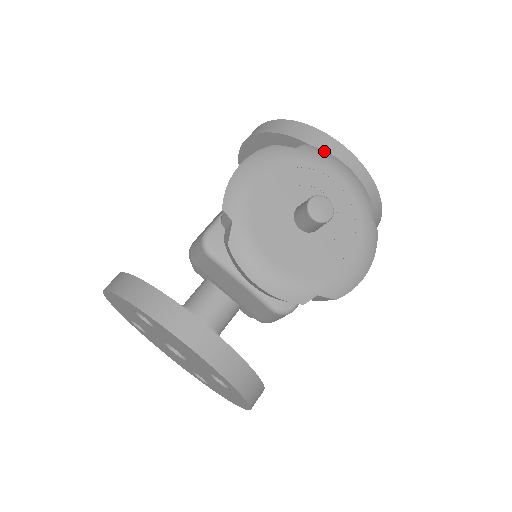
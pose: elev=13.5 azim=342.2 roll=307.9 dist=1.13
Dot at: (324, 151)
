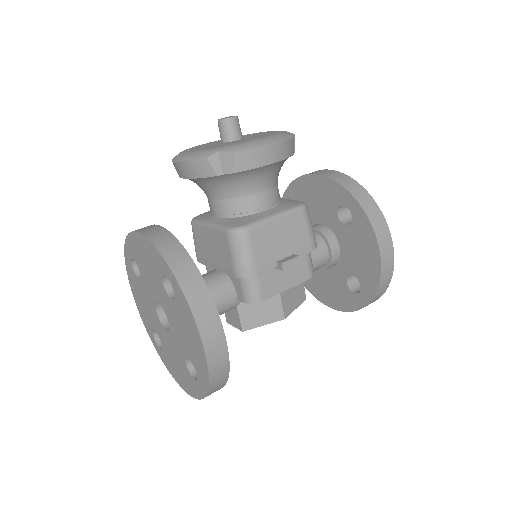
Dot at: occluded
